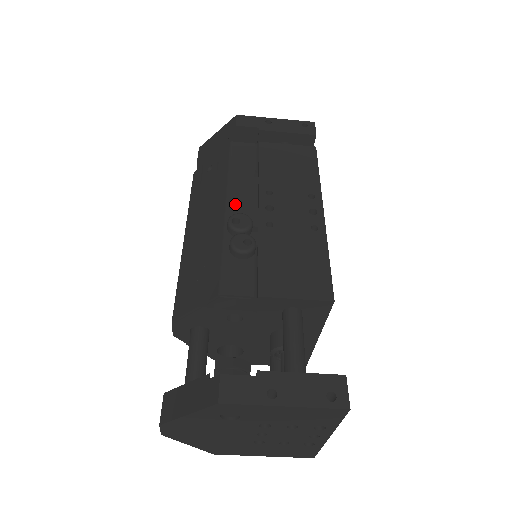
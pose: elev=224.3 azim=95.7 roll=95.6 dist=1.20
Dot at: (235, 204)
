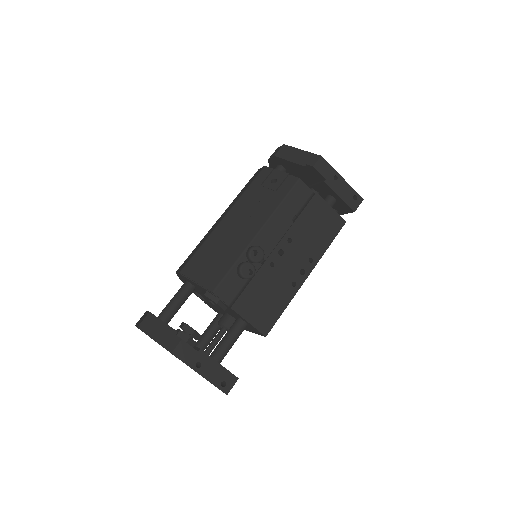
Dot at: (265, 234)
